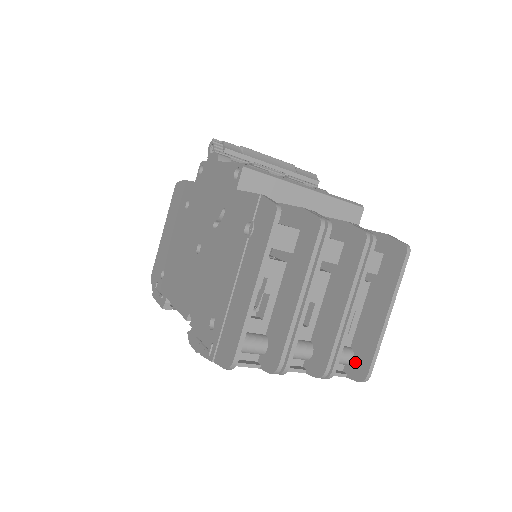
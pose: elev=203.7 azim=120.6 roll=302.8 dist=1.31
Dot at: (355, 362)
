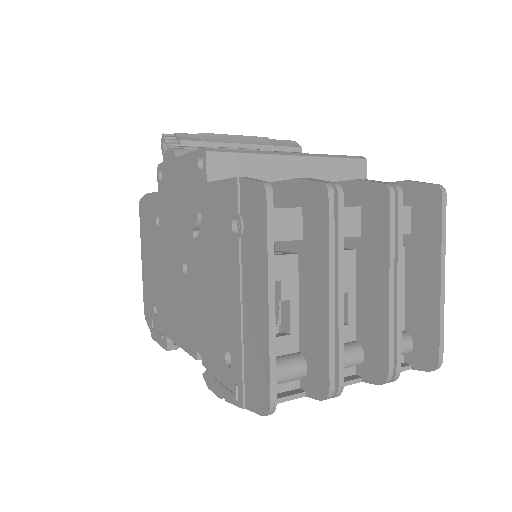
Dot at: (417, 348)
